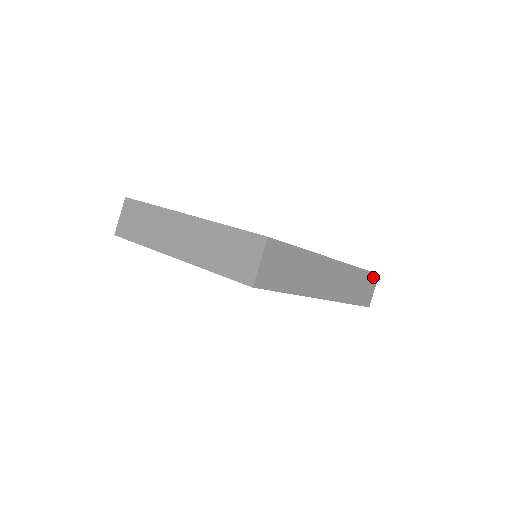
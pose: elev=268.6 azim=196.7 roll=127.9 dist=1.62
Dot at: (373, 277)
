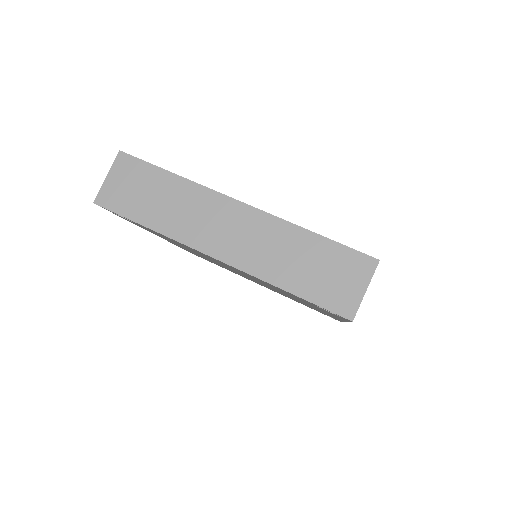
Dot at: occluded
